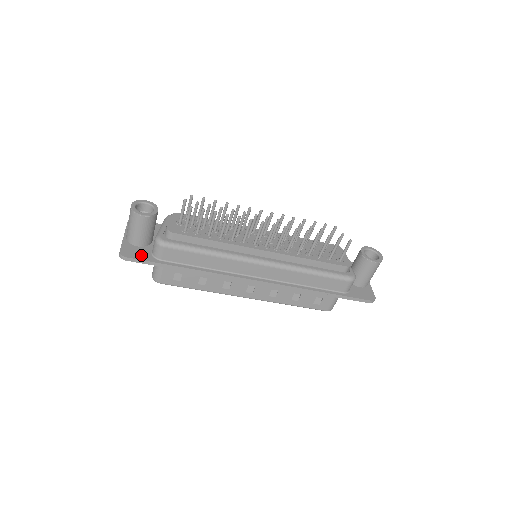
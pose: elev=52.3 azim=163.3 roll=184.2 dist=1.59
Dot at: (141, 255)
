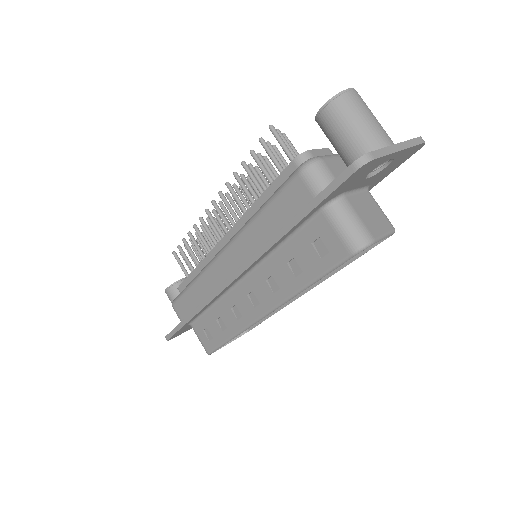
Dot at: occluded
